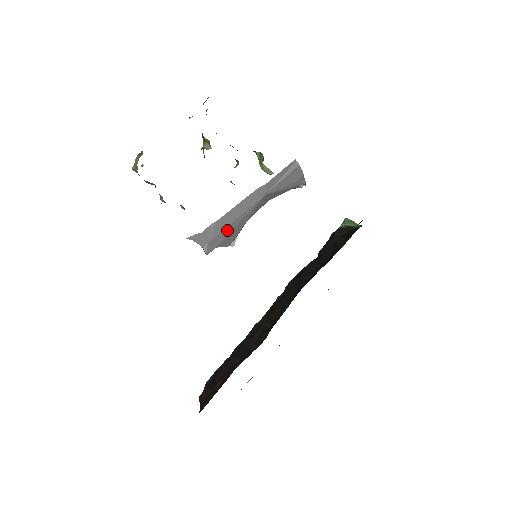
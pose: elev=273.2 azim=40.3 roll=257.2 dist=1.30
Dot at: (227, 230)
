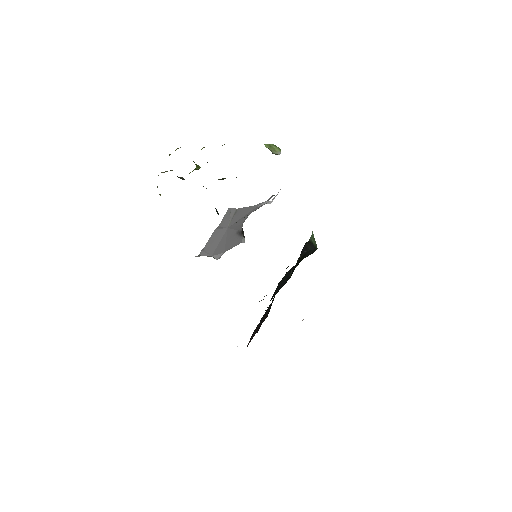
Dot at: (220, 247)
